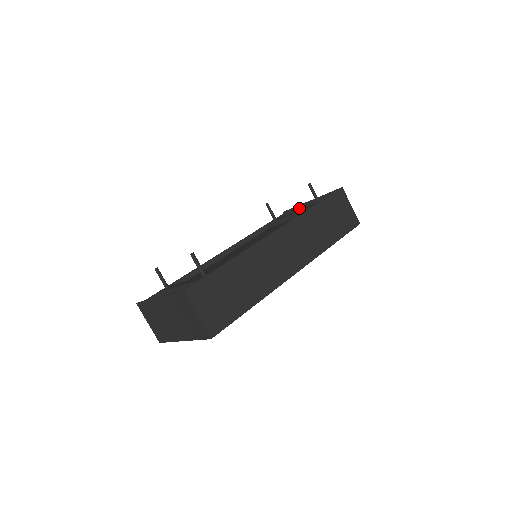
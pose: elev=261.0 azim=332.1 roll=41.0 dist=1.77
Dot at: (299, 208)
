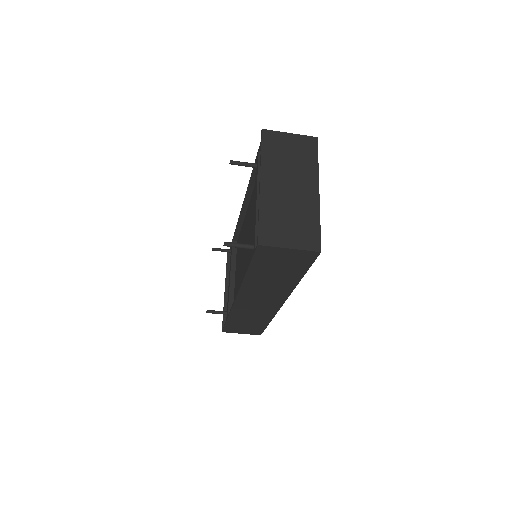
Dot at: (264, 162)
